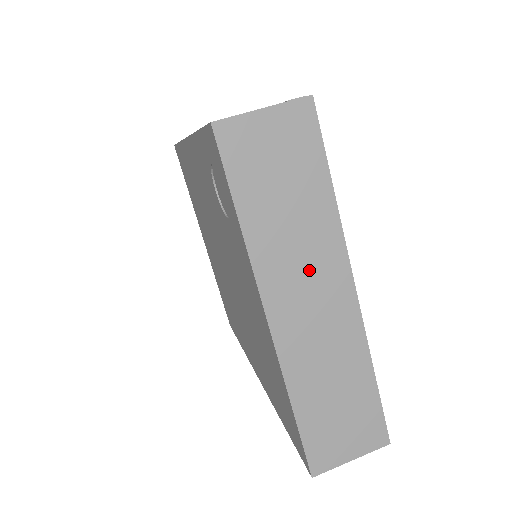
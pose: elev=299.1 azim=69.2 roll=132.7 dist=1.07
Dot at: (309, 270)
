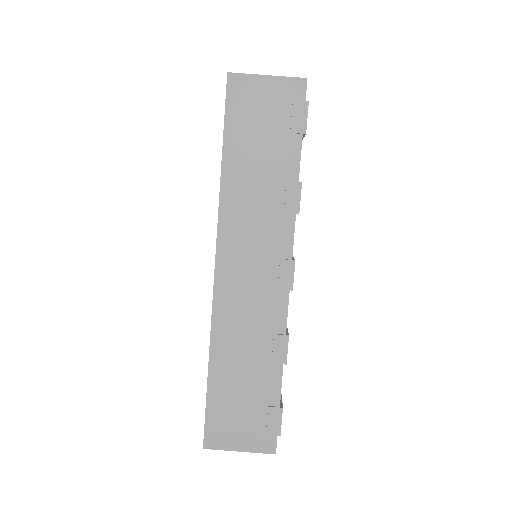
Dot at: occluded
